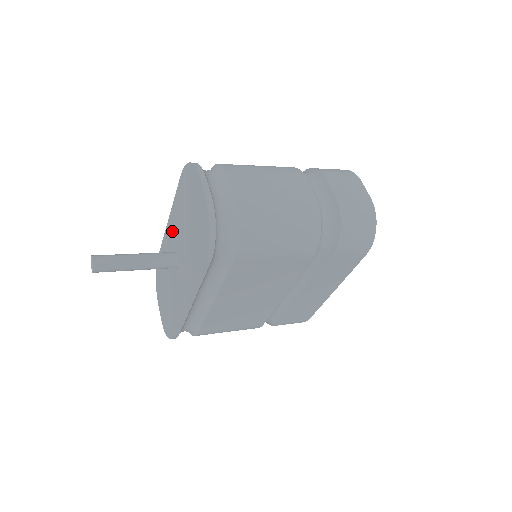
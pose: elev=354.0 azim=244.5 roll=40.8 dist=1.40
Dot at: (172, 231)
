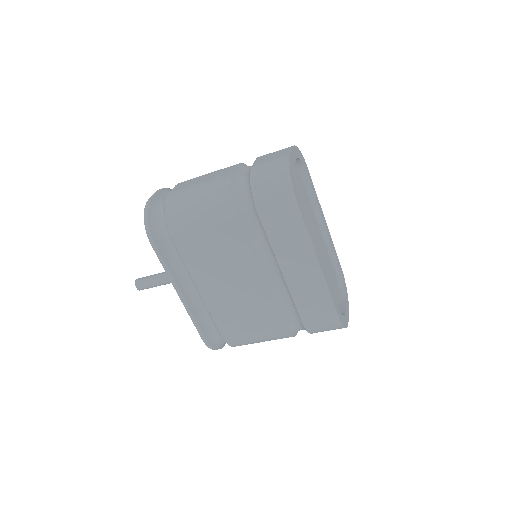
Dot at: occluded
